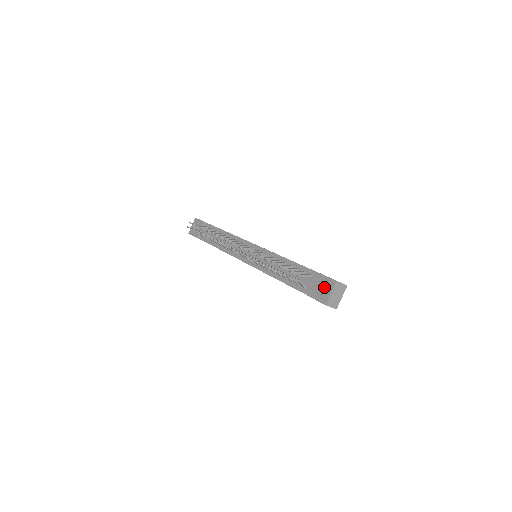
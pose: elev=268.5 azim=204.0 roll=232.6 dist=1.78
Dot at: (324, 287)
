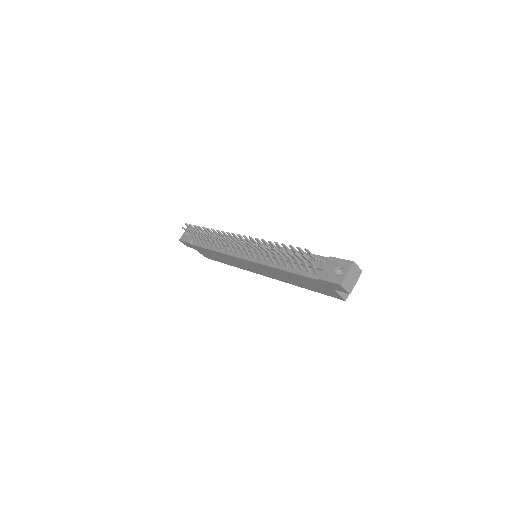
Dot at: (338, 270)
